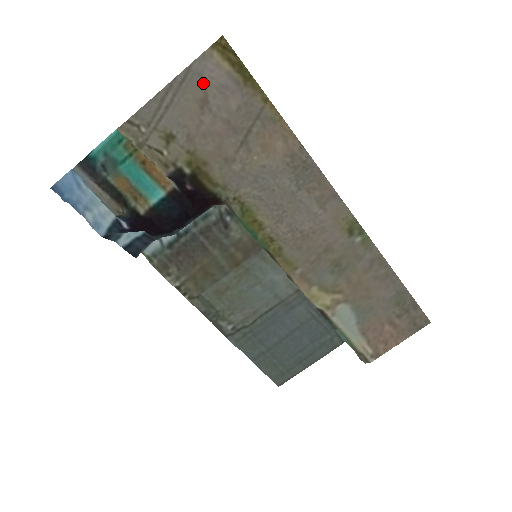
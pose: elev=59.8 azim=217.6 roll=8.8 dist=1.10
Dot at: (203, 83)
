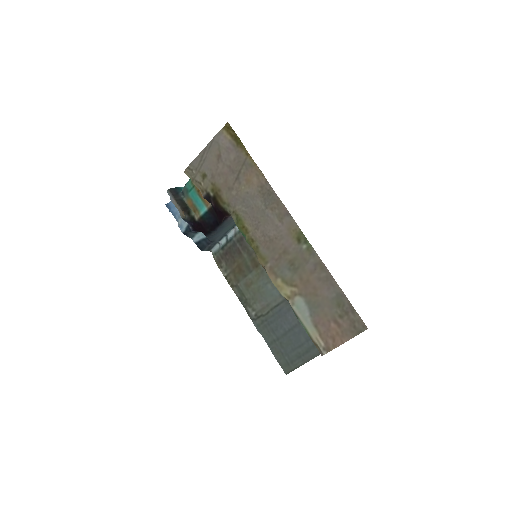
Dot at: (219, 147)
